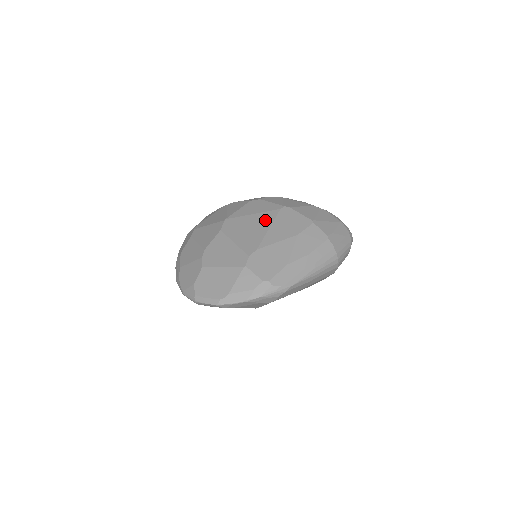
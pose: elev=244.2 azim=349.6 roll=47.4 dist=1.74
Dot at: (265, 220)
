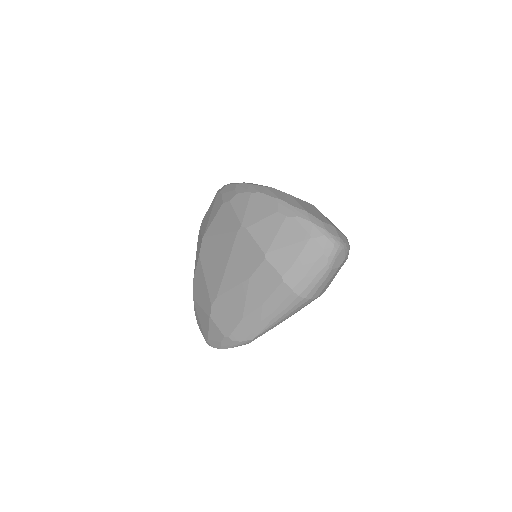
Dot at: (225, 249)
